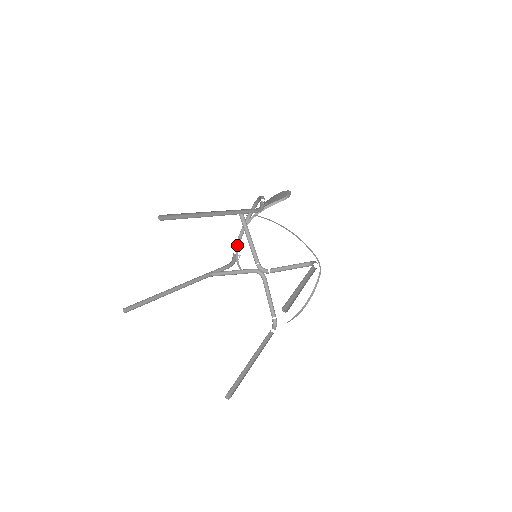
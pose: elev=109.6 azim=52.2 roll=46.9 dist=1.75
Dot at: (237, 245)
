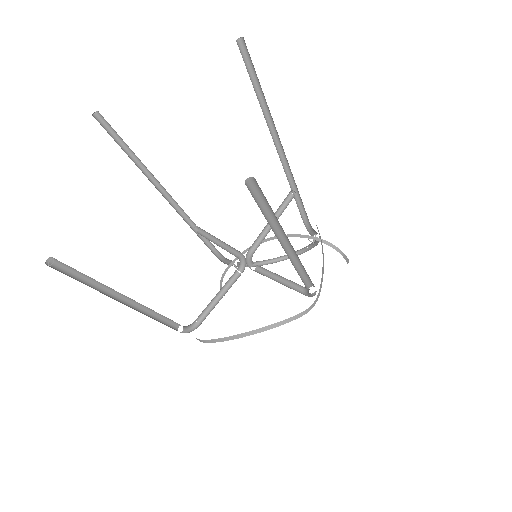
Dot at: (247, 249)
